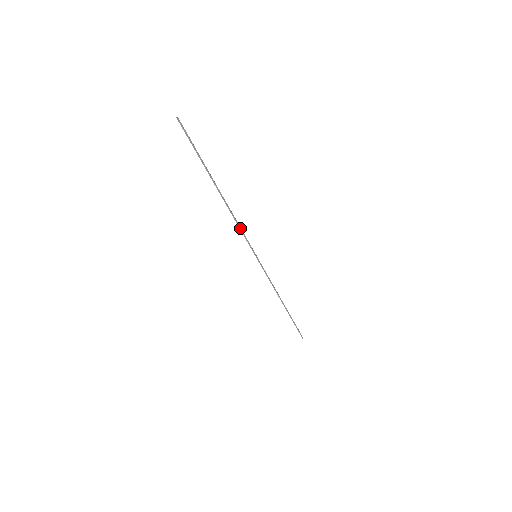
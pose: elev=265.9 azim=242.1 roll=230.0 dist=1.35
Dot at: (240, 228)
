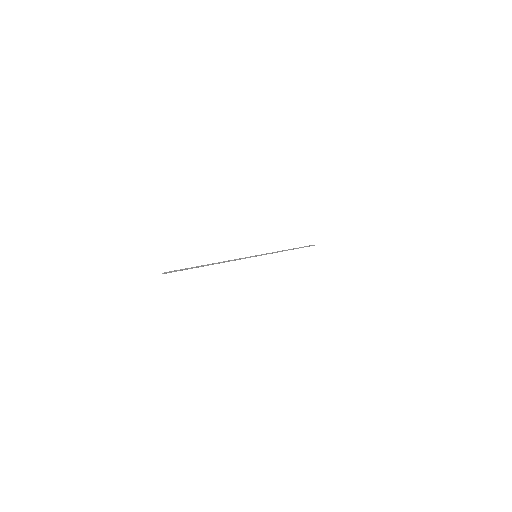
Dot at: occluded
